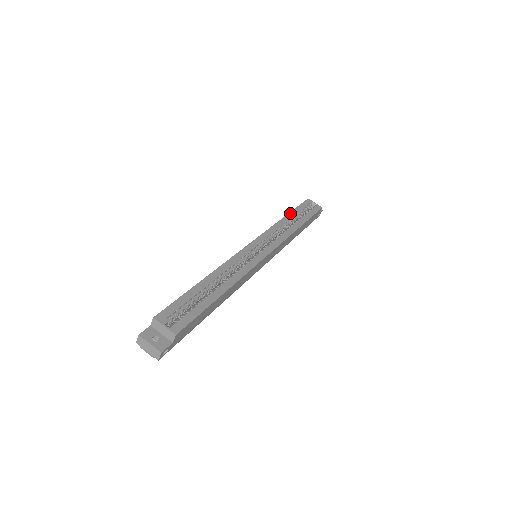
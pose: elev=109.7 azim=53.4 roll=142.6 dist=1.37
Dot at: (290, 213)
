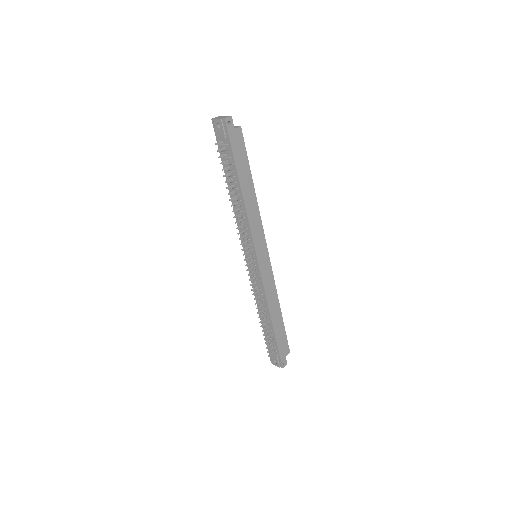
Dot at: occluded
